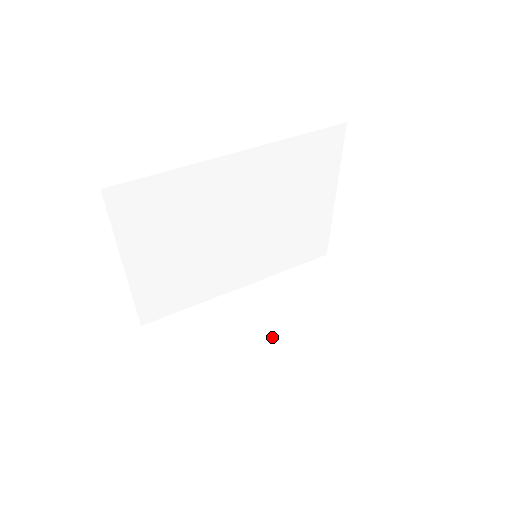
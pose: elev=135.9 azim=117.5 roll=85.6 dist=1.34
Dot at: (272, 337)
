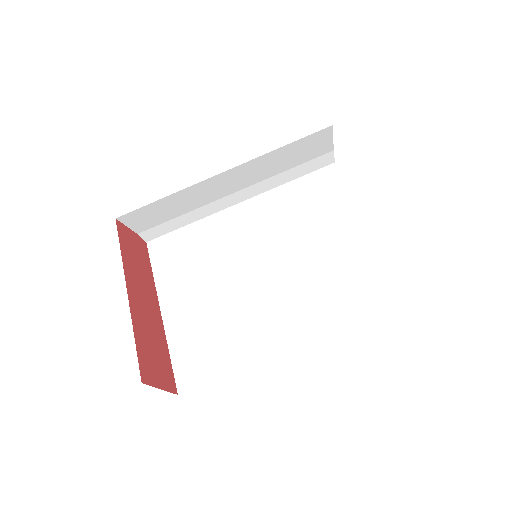
Dot at: (241, 200)
